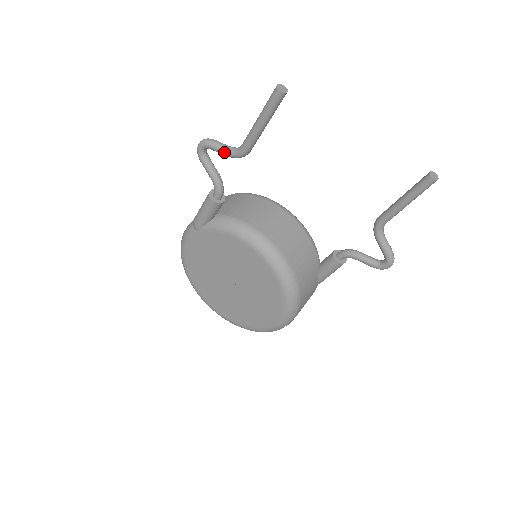
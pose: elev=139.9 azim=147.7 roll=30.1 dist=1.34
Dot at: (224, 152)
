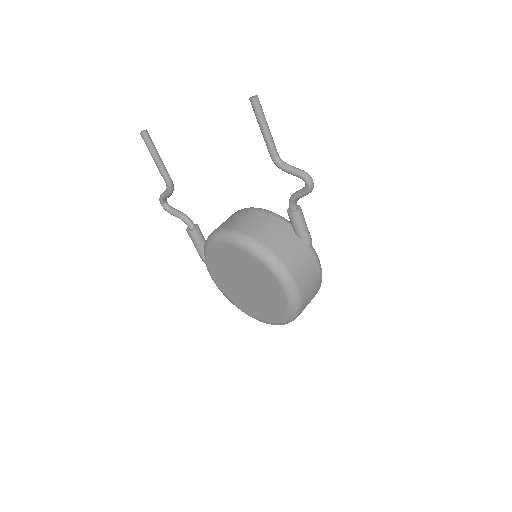
Dot at: (165, 194)
